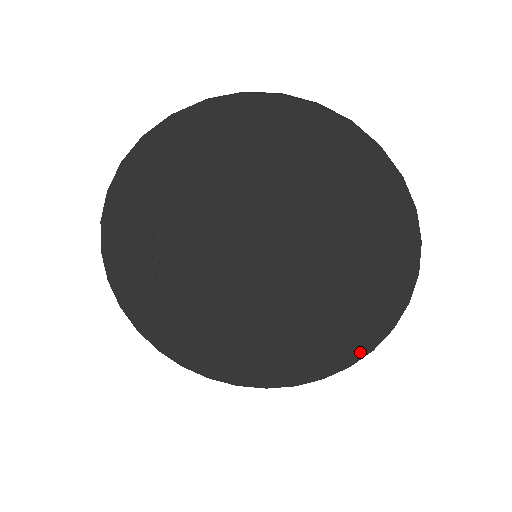
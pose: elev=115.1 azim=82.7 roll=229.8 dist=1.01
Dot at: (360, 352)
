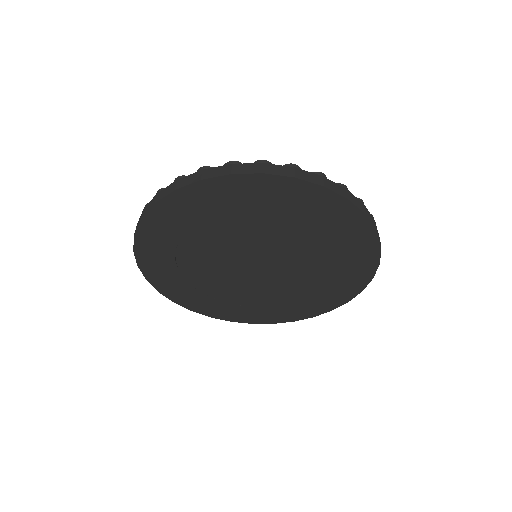
Dot at: (339, 303)
